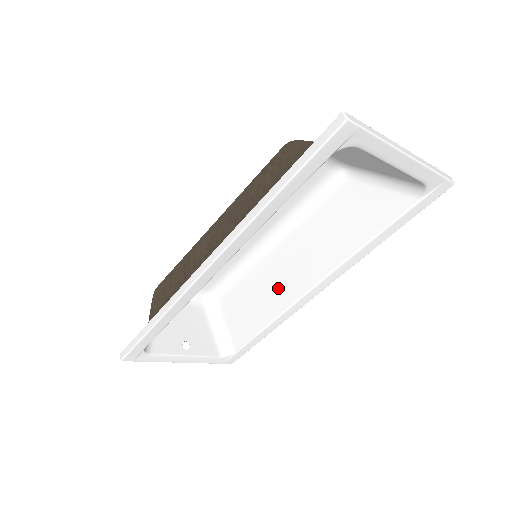
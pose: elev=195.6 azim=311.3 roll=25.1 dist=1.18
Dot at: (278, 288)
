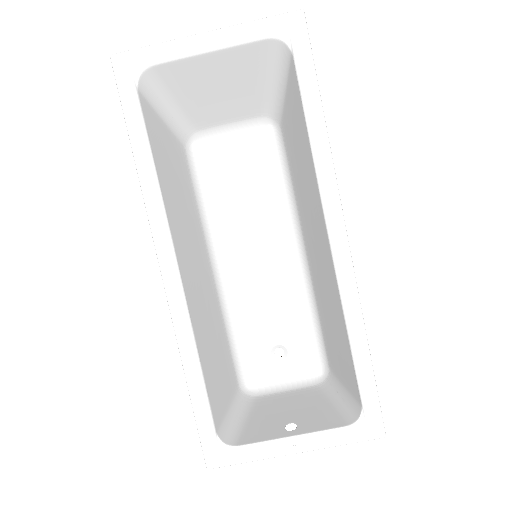
Dot at: (326, 280)
